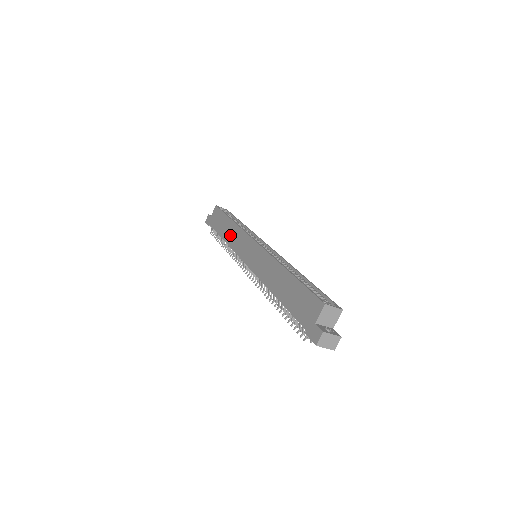
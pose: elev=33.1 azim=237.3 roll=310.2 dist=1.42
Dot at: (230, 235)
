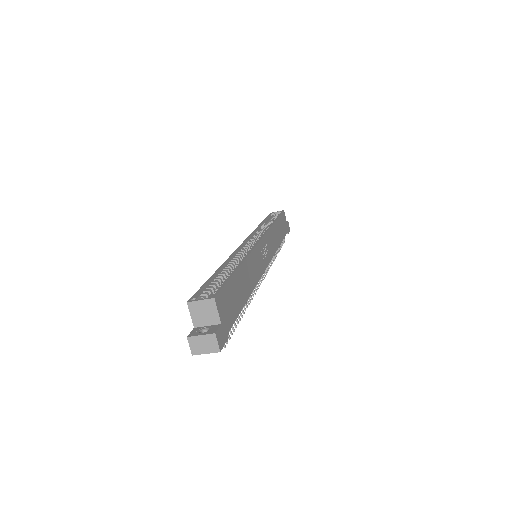
Dot at: occluded
